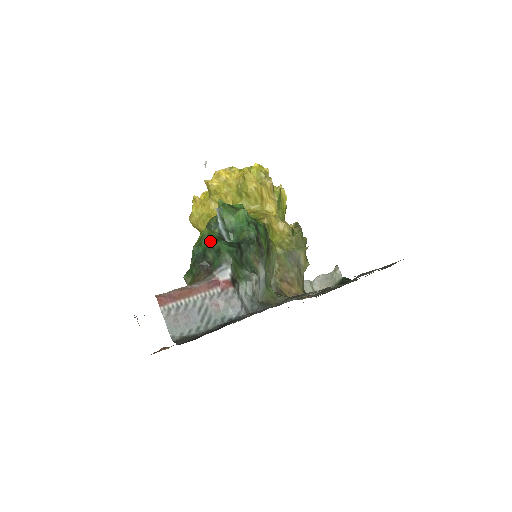
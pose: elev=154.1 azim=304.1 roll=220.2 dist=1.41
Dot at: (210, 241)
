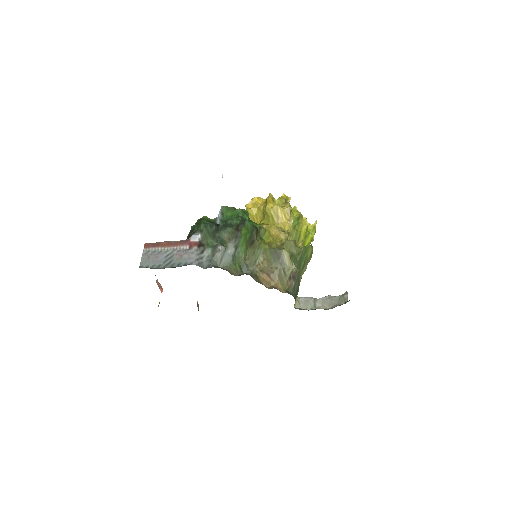
Dot at: (200, 219)
